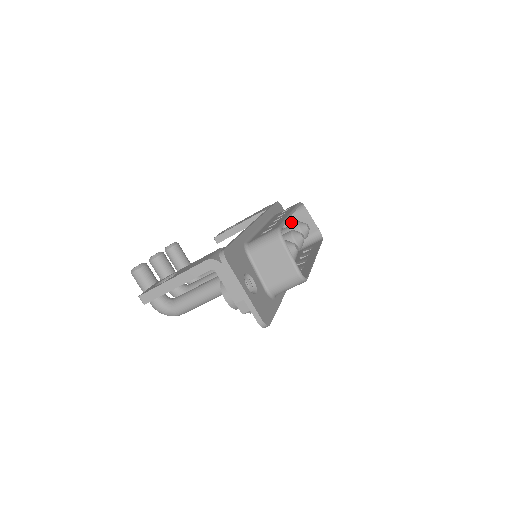
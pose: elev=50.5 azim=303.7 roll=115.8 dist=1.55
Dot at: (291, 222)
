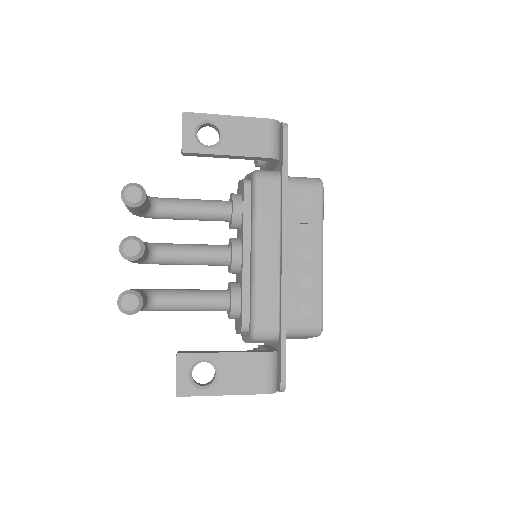
Dot at: occluded
